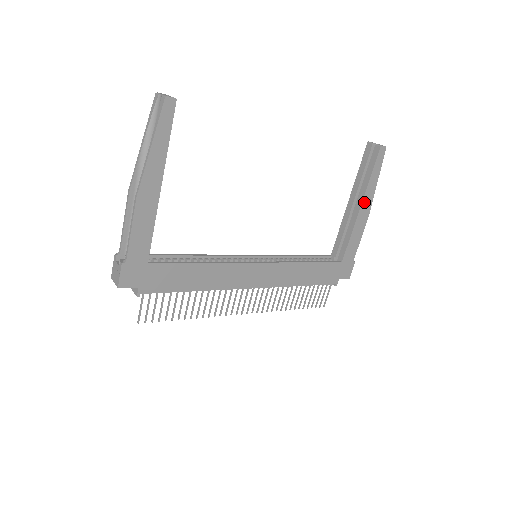
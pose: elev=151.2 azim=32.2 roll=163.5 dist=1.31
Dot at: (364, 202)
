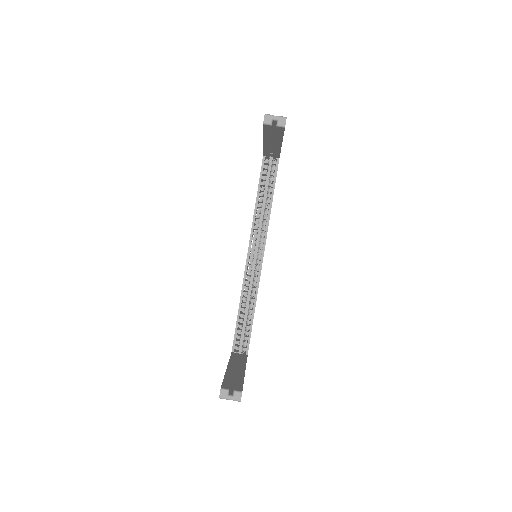
Dot at: occluded
